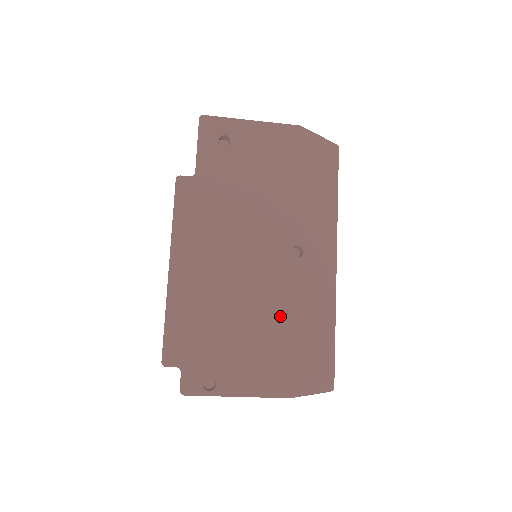
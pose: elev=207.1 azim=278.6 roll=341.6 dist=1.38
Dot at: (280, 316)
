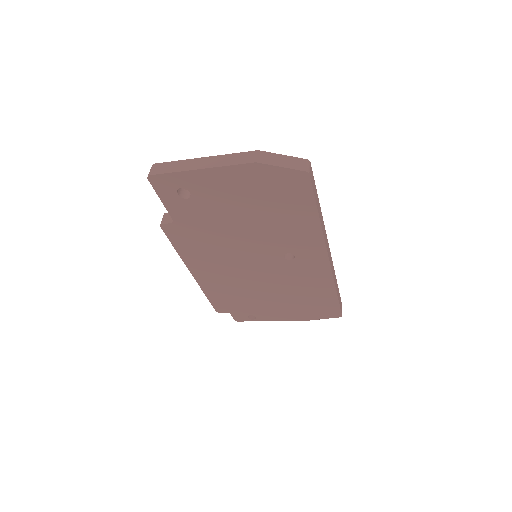
Dot at: (288, 289)
